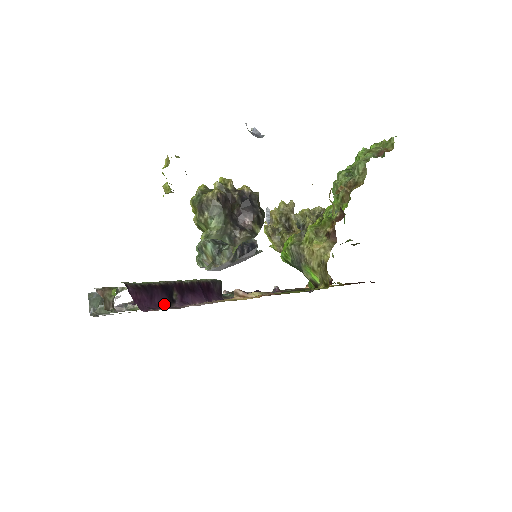
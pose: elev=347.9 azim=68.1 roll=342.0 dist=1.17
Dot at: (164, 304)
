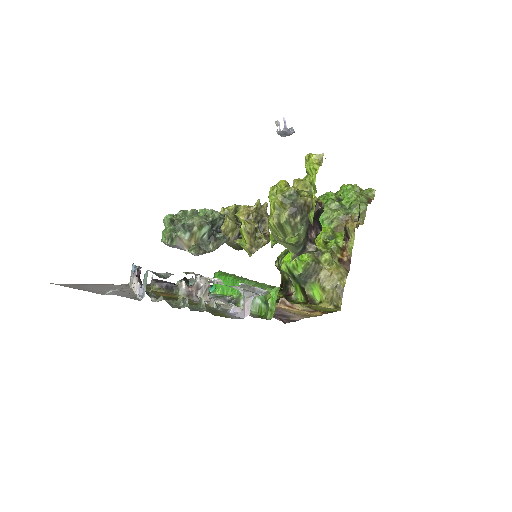
Dot at: occluded
